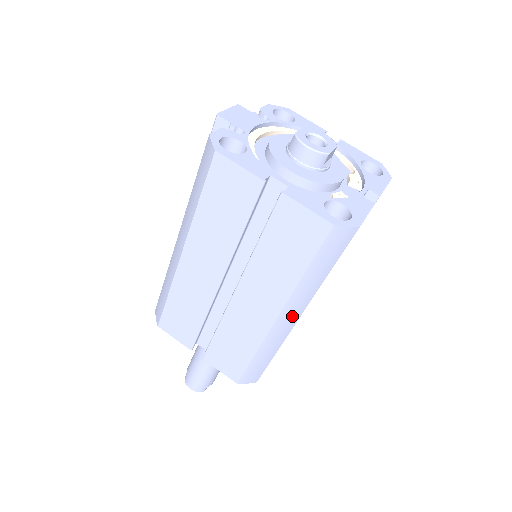
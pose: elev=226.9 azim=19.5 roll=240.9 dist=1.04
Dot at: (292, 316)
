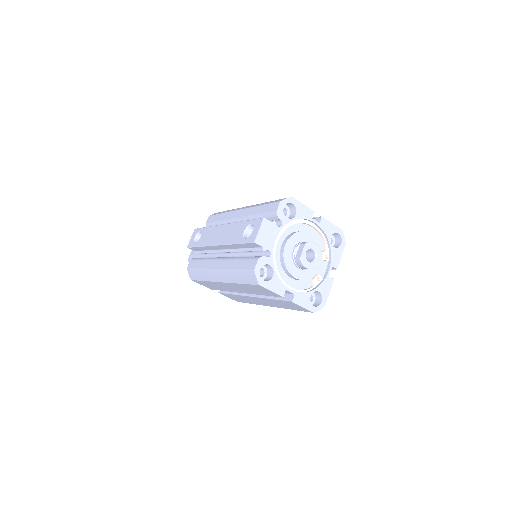
Dot at: occluded
